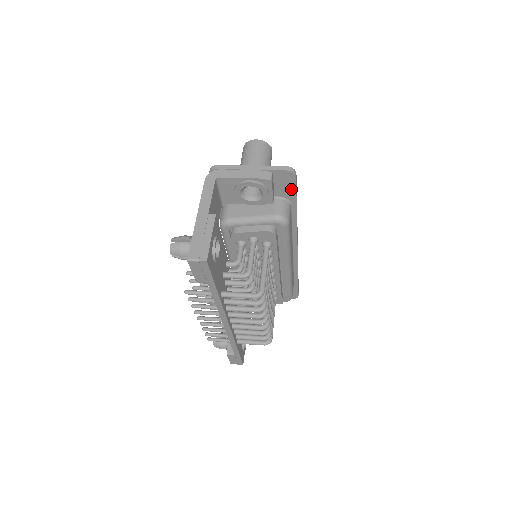
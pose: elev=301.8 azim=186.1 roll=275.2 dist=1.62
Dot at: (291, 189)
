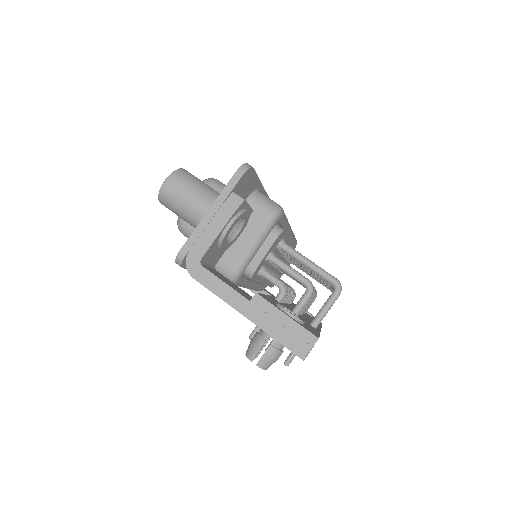
Dot at: (253, 181)
